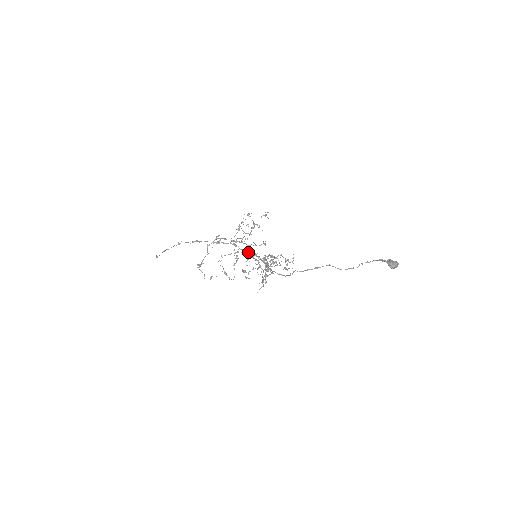
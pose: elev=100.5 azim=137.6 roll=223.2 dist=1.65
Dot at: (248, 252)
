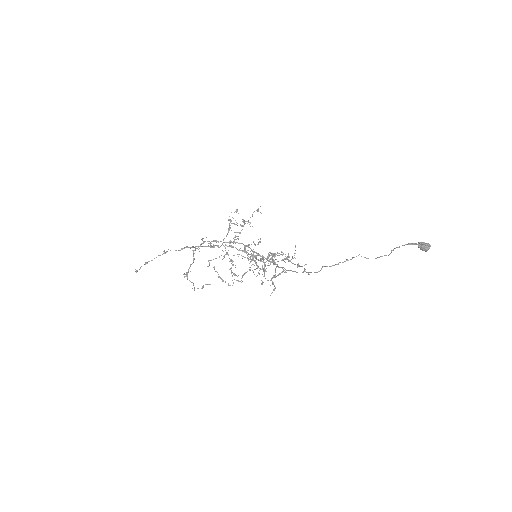
Dot at: occluded
